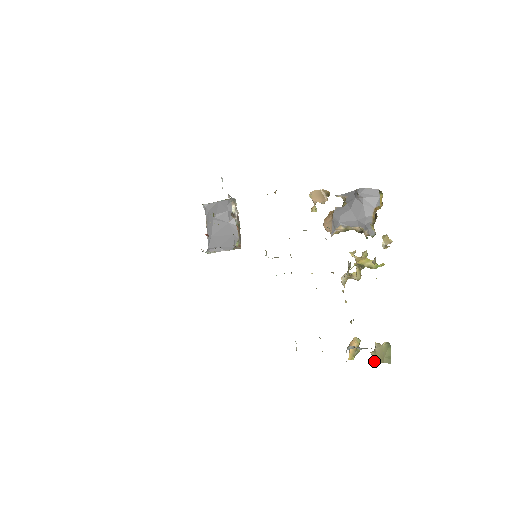
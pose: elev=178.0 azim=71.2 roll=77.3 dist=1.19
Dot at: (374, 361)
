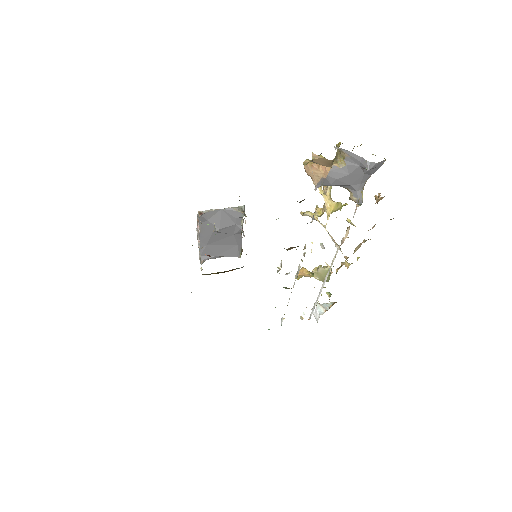
Dot at: occluded
